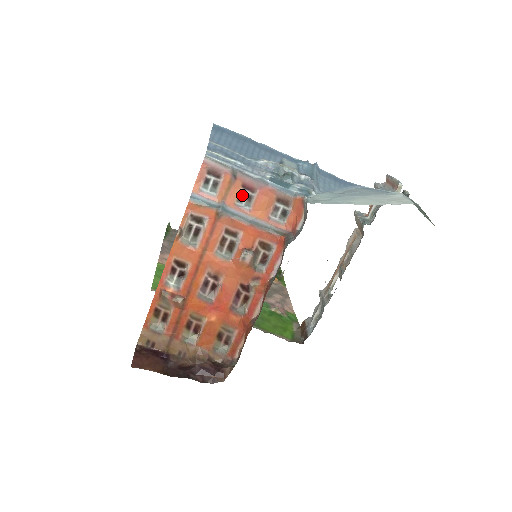
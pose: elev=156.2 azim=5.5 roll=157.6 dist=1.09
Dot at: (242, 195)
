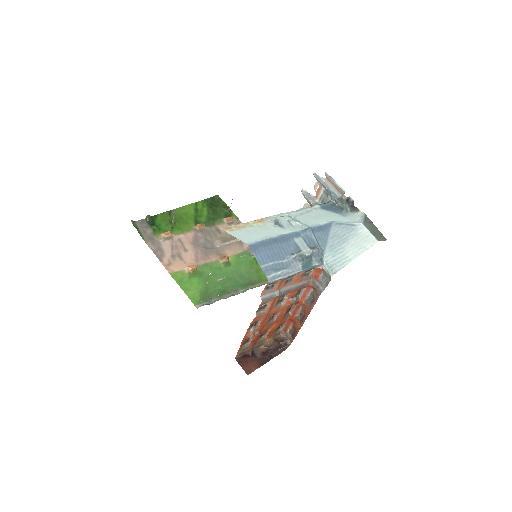
Dot at: (287, 281)
